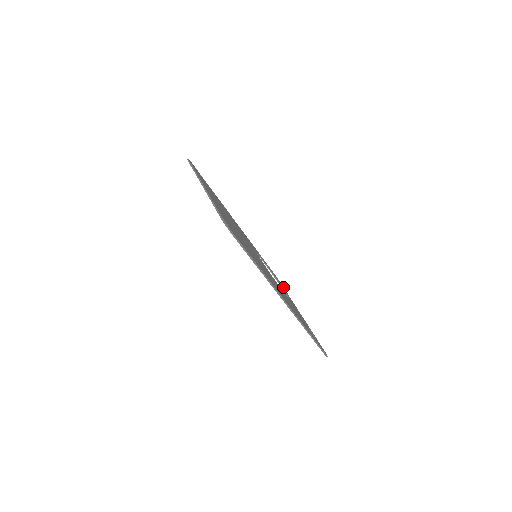
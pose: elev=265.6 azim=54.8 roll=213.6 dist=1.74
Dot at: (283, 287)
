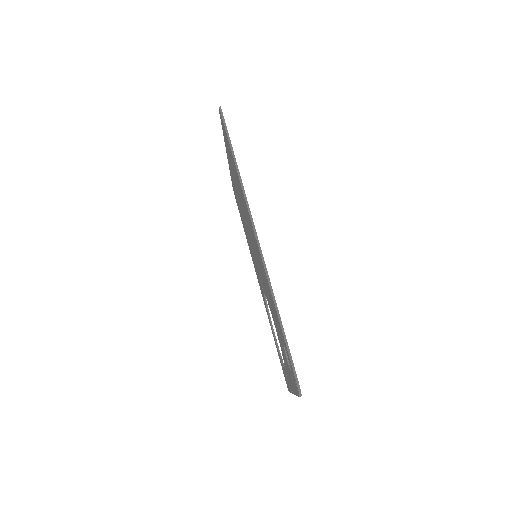
Dot at: occluded
